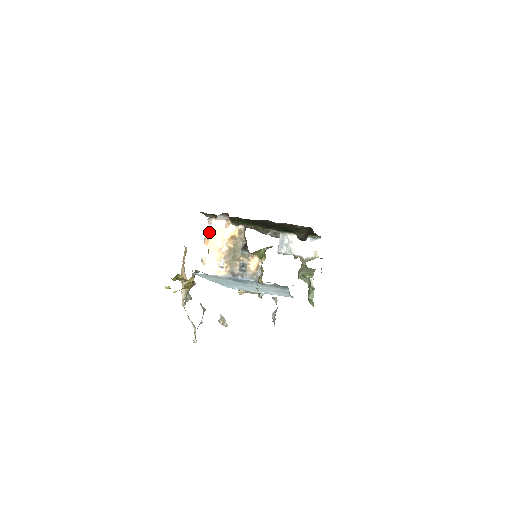
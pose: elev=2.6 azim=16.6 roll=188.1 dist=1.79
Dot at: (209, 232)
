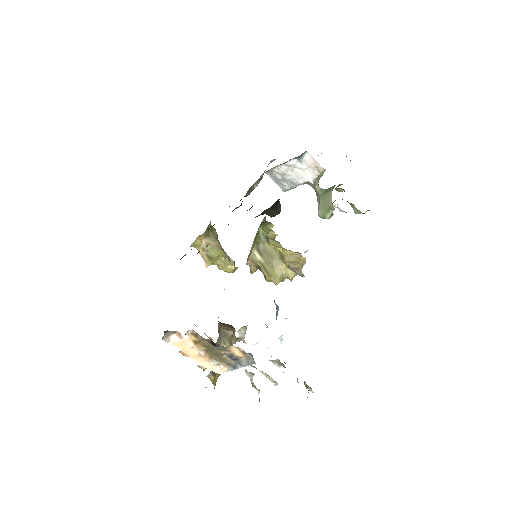
Dot at: occluded
